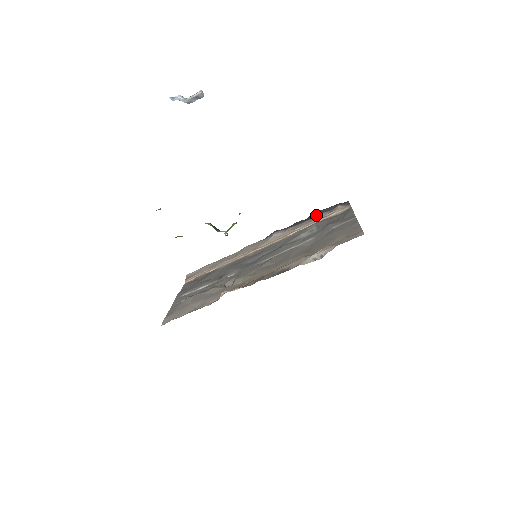
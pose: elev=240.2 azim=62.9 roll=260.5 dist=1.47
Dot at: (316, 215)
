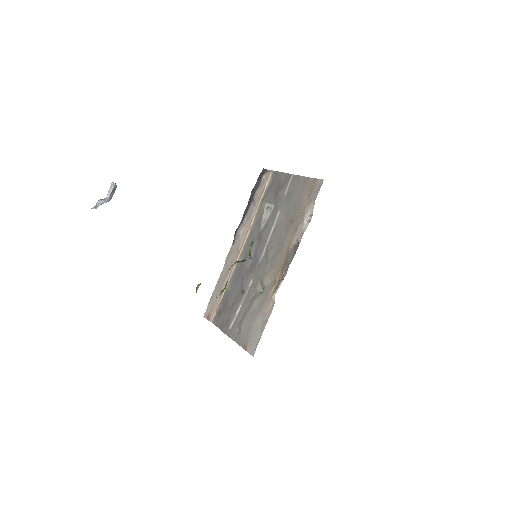
Dot at: (253, 196)
